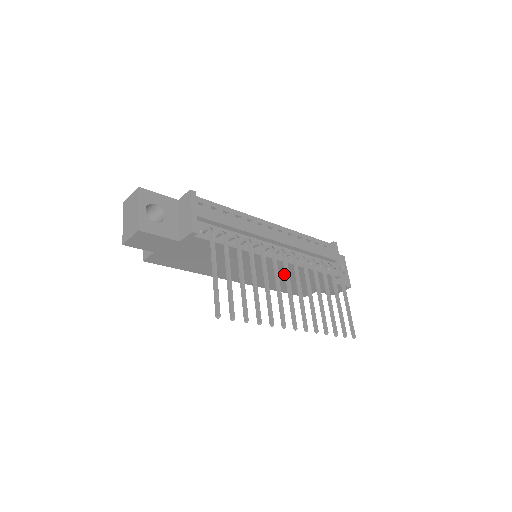
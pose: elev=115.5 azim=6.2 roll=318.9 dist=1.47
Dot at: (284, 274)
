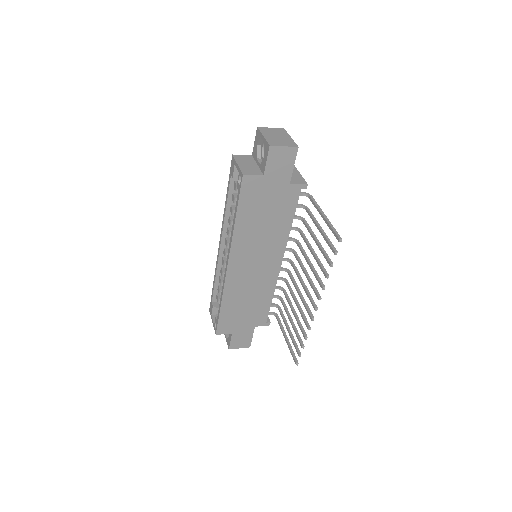
Dot at: (257, 288)
